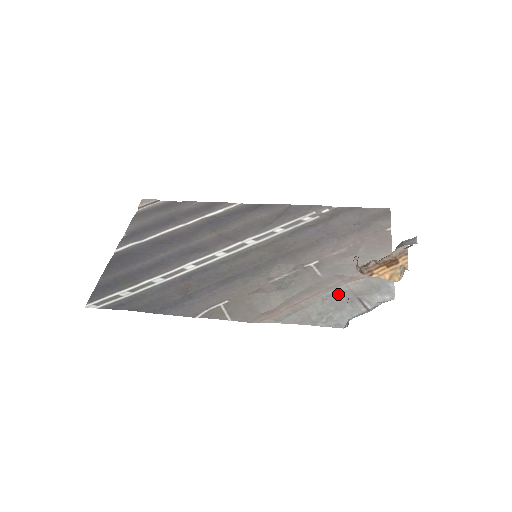
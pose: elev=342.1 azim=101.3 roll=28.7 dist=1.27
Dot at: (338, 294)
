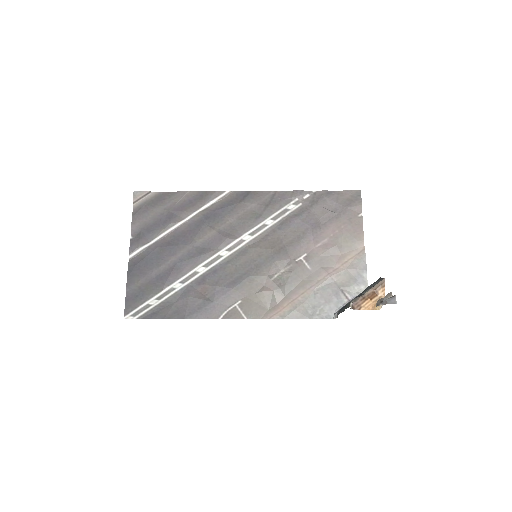
Dot at: (326, 287)
